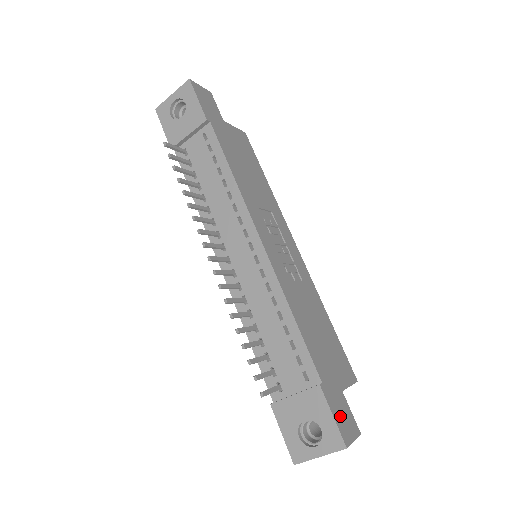
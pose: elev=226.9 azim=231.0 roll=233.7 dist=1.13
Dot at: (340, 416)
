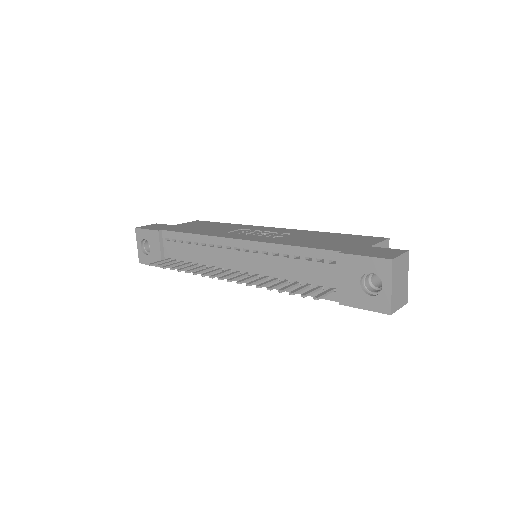
Dot at: (374, 254)
